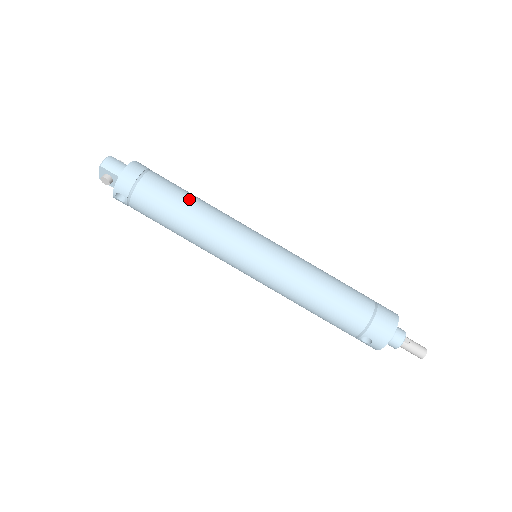
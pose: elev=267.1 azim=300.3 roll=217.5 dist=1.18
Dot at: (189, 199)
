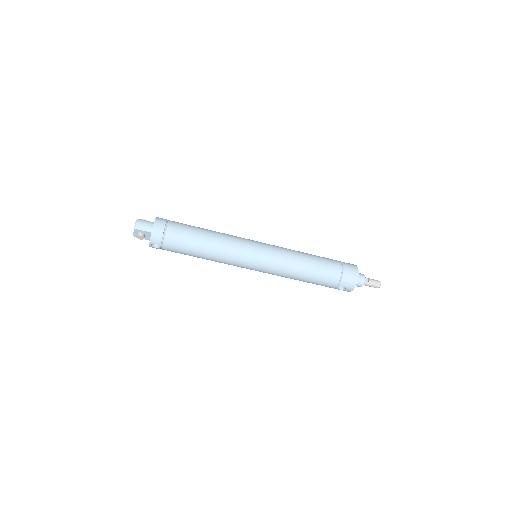
Dot at: (202, 233)
